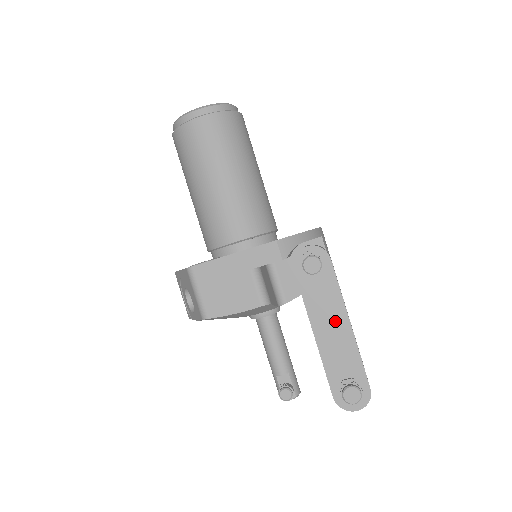
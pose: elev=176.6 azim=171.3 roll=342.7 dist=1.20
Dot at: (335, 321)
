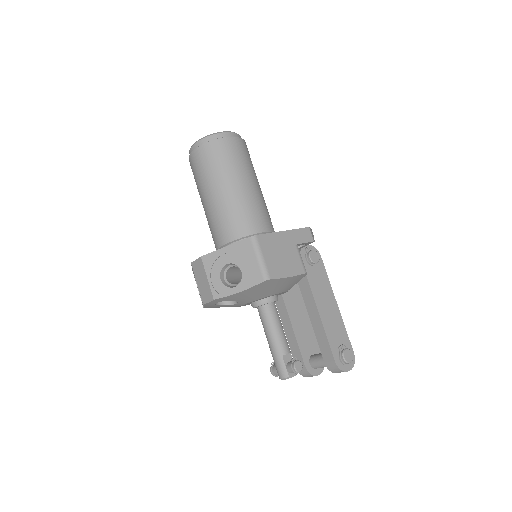
Dot at: (329, 301)
